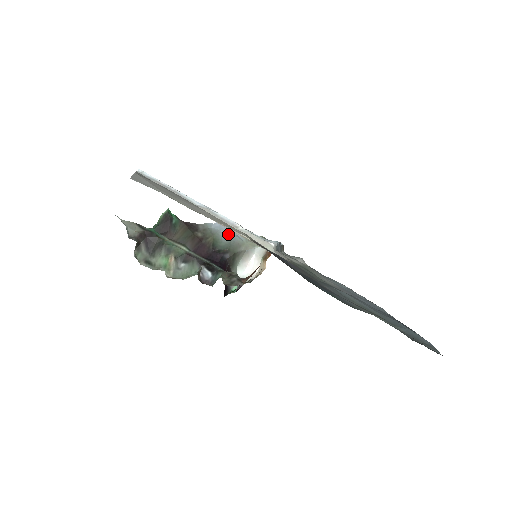
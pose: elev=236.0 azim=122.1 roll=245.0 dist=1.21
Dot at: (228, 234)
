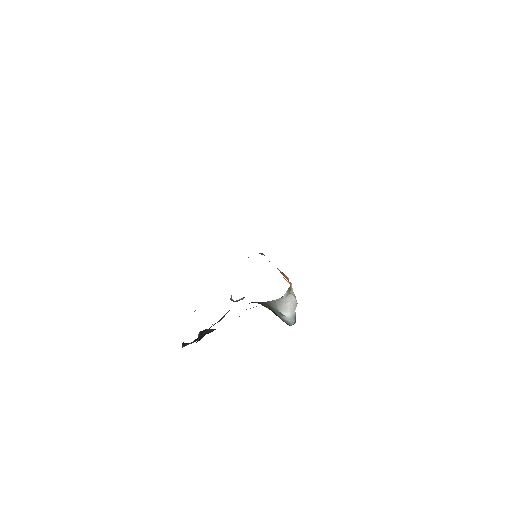
Dot at: occluded
